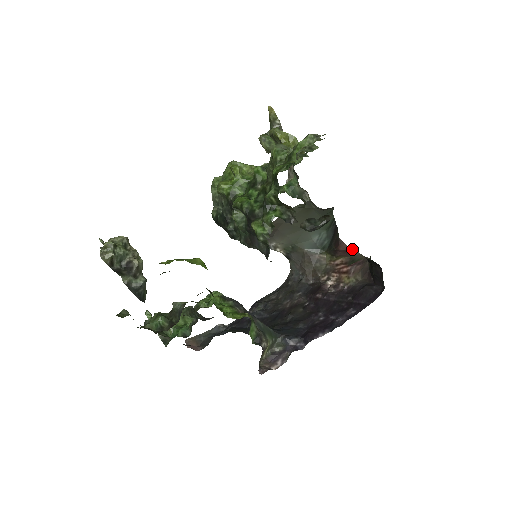
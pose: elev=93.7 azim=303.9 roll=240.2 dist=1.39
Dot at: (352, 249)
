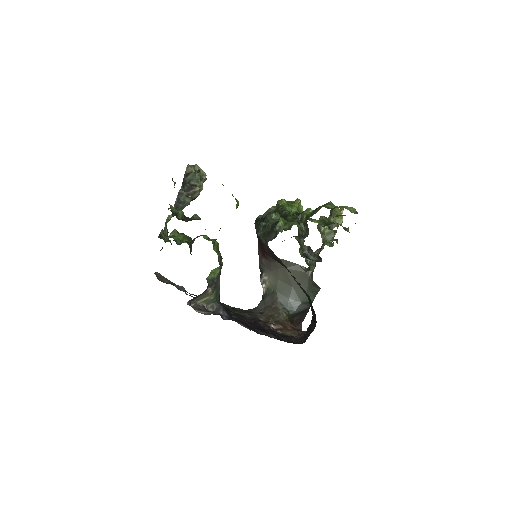
Dot at: occluded
